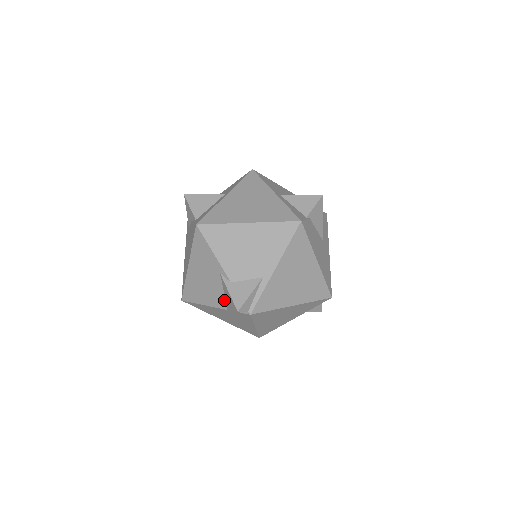
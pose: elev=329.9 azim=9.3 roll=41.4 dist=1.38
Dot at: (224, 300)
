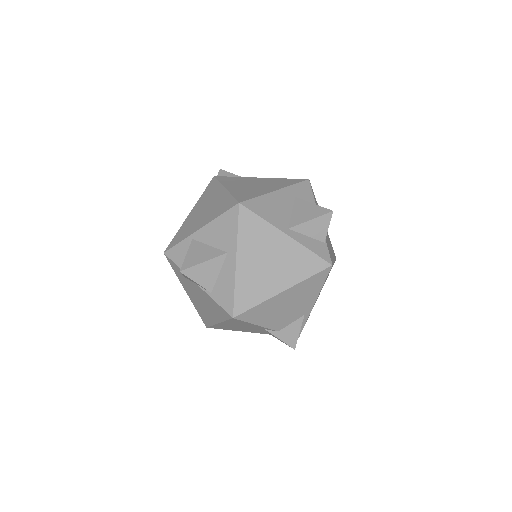
Dot at: (267, 333)
